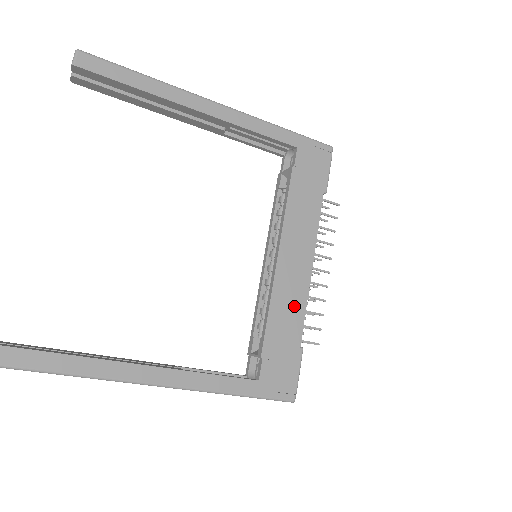
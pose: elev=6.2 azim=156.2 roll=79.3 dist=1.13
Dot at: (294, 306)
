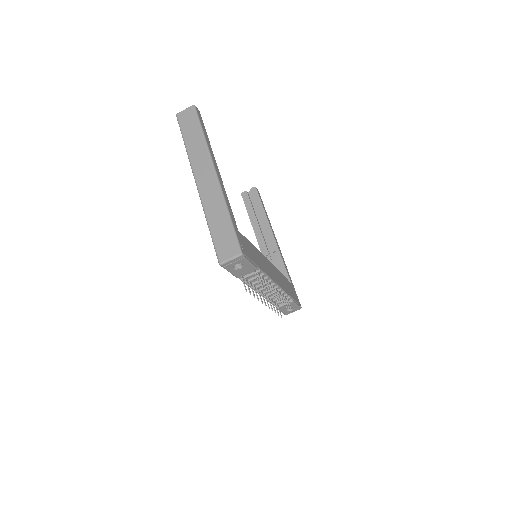
Dot at: (264, 266)
